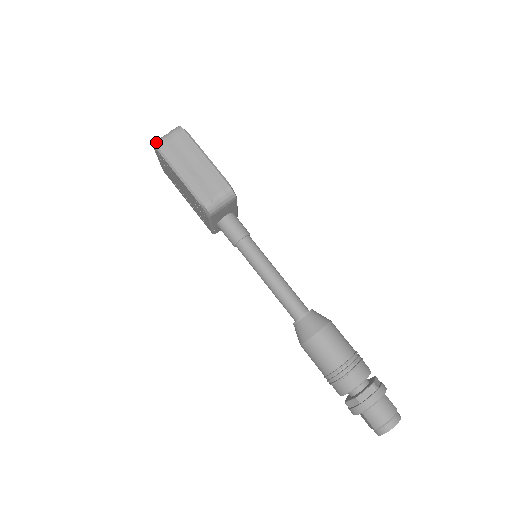
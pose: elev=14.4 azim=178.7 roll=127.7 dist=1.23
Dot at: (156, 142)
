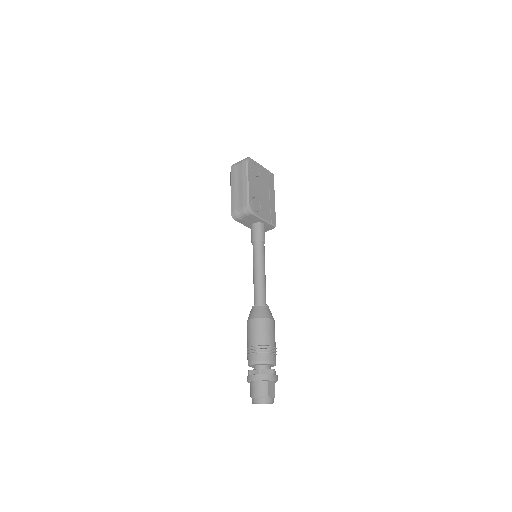
Dot at: (232, 165)
